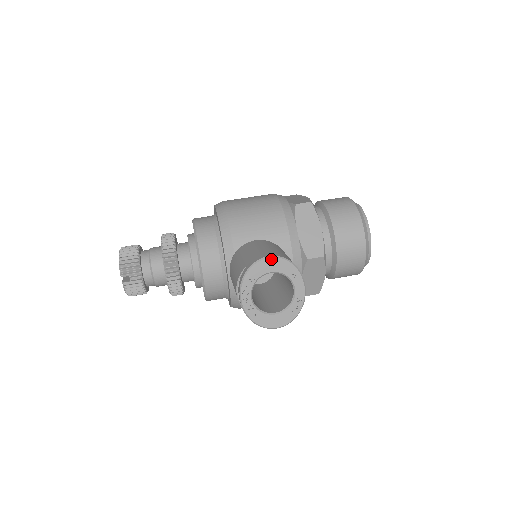
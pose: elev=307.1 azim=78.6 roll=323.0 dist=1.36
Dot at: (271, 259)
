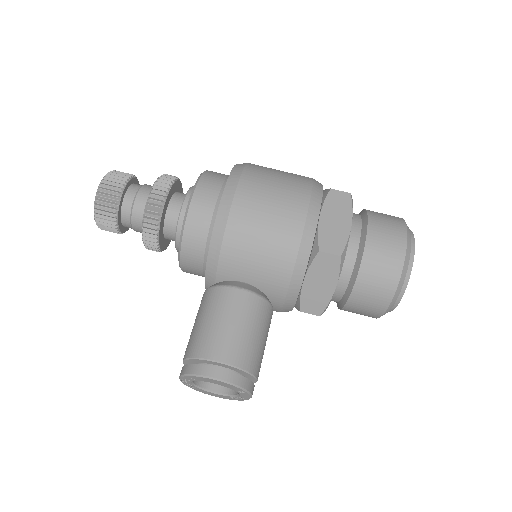
Dot at: (217, 381)
